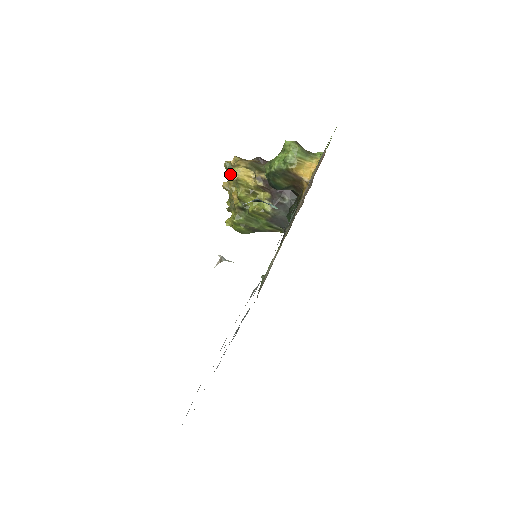
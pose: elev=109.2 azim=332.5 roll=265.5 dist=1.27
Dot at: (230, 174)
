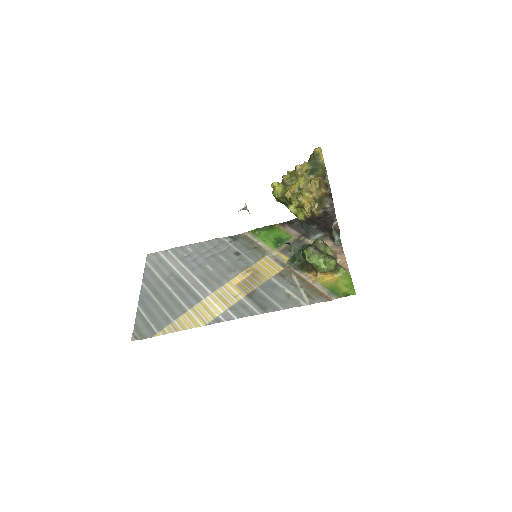
Dot at: (301, 192)
